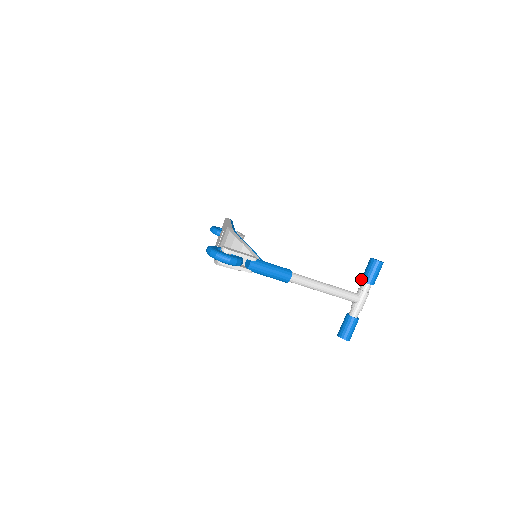
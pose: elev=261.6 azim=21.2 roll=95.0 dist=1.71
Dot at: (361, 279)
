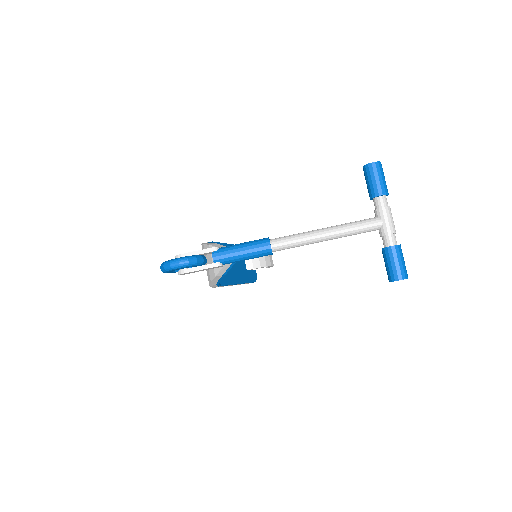
Dot at: occluded
